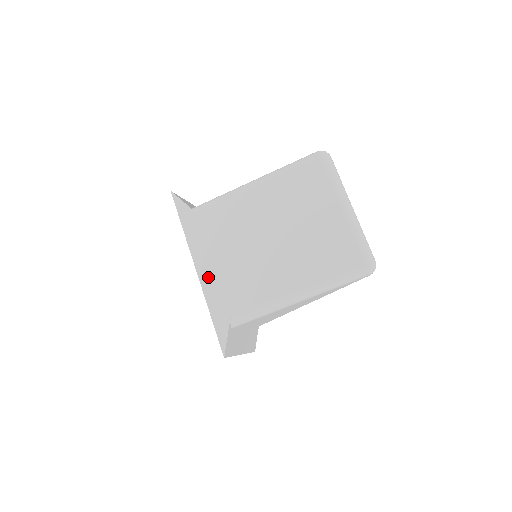
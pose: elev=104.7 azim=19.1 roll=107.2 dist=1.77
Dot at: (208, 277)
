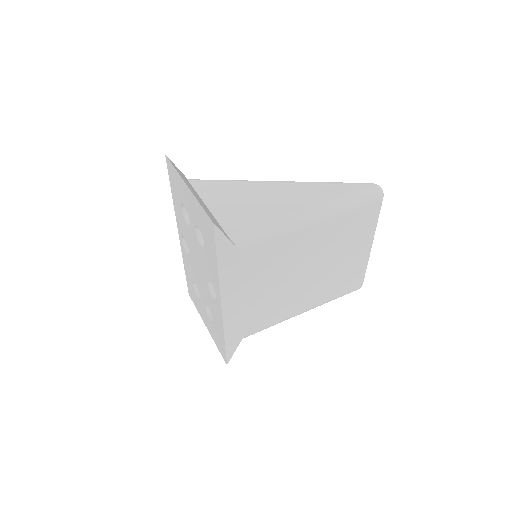
Dot at: (233, 311)
